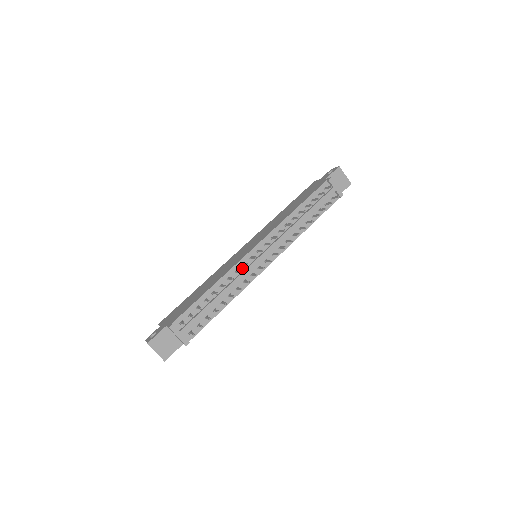
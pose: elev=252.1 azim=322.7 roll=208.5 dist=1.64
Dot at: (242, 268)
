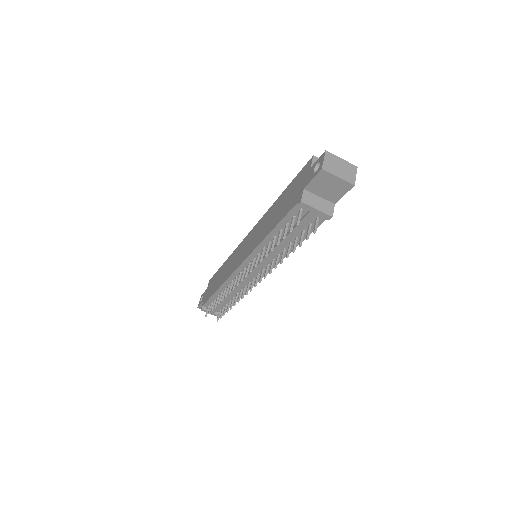
Dot at: (237, 279)
